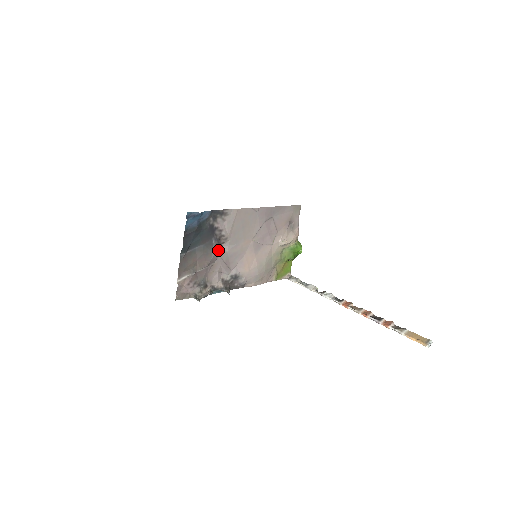
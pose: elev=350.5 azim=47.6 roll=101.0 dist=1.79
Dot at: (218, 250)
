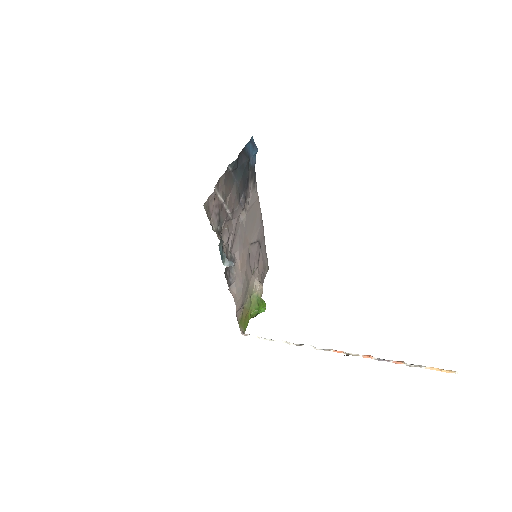
Dot at: (241, 209)
